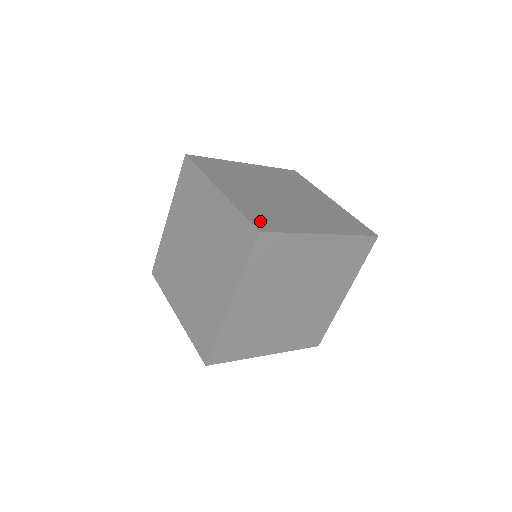
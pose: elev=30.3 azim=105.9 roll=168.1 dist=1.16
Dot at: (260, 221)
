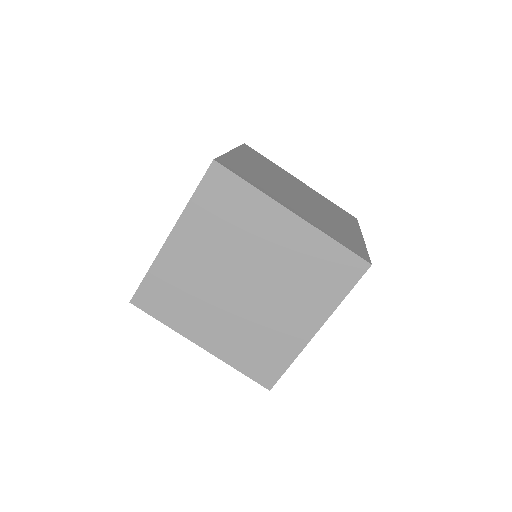
Dot at: (261, 372)
